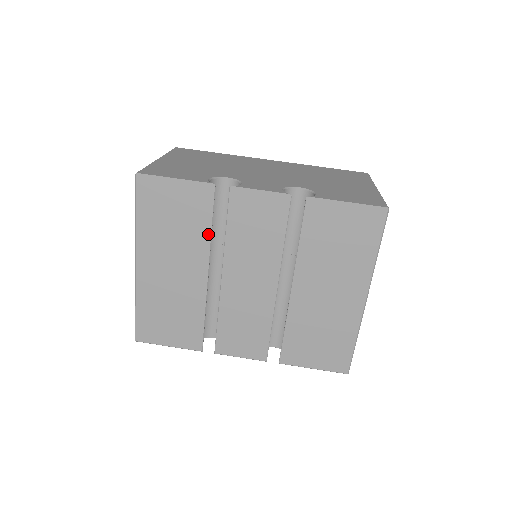
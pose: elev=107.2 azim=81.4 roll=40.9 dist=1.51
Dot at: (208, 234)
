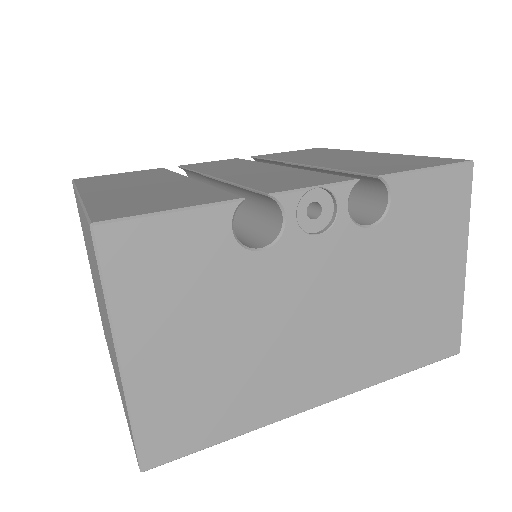
Dot at: occluded
